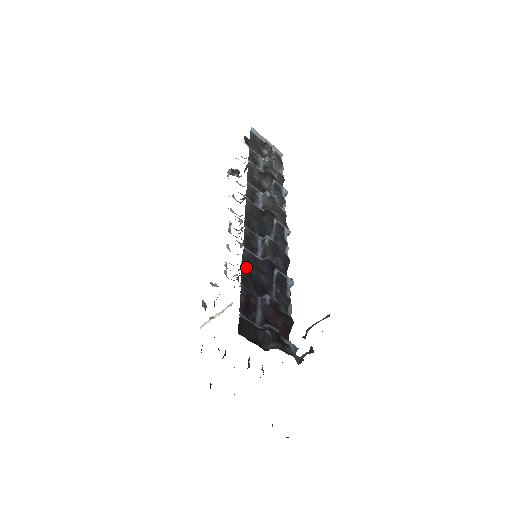
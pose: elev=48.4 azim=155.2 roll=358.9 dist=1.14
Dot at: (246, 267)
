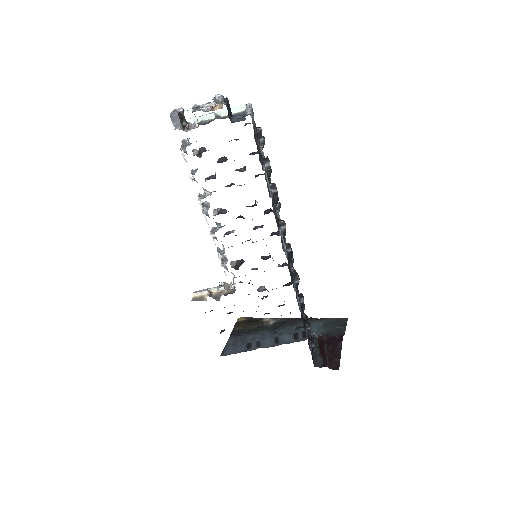
Dot at: occluded
